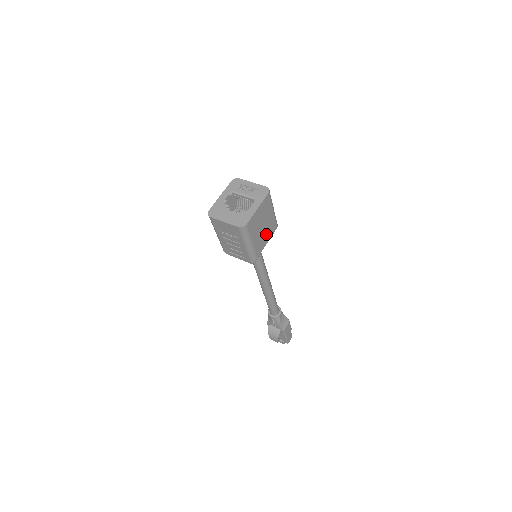
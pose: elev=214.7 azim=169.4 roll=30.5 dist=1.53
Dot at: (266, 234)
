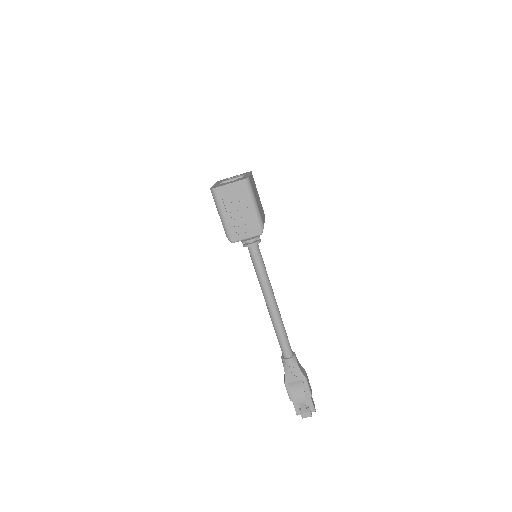
Dot at: (261, 211)
